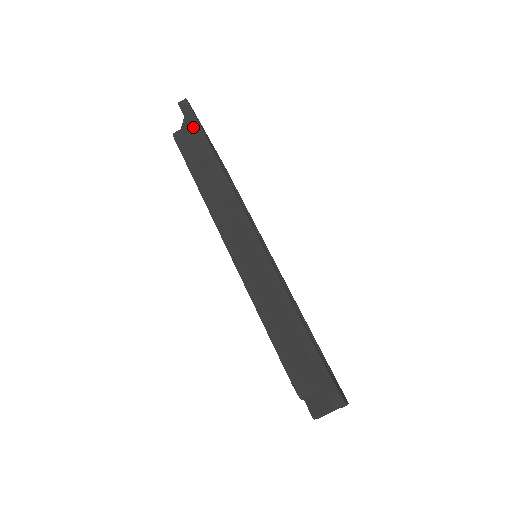
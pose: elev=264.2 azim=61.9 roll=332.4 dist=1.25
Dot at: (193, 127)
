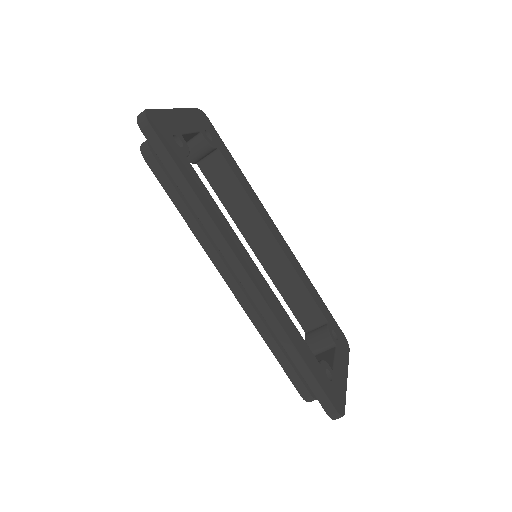
Dot at: (164, 161)
